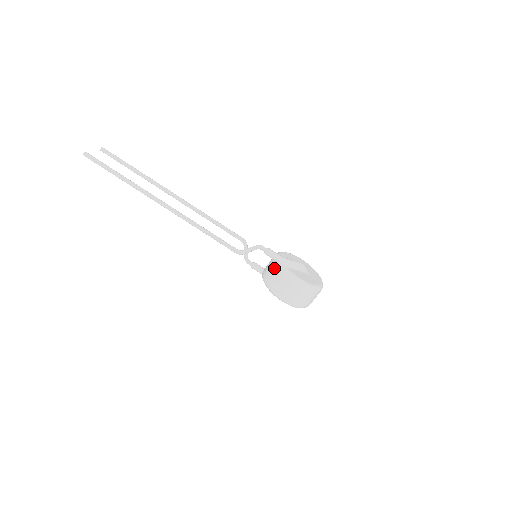
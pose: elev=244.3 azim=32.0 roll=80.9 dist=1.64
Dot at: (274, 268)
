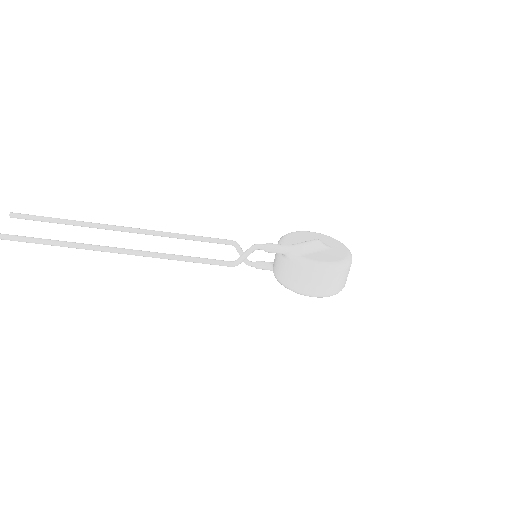
Dot at: (284, 263)
